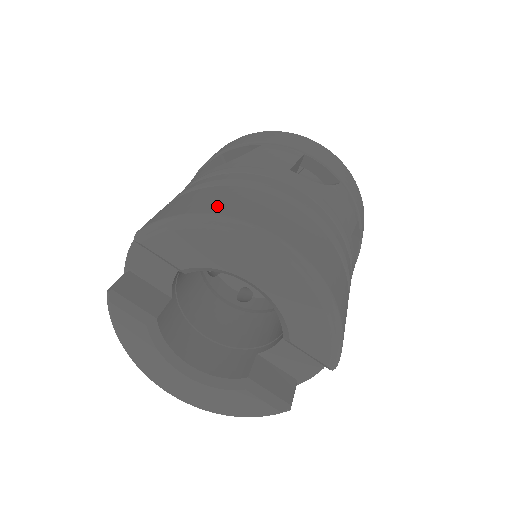
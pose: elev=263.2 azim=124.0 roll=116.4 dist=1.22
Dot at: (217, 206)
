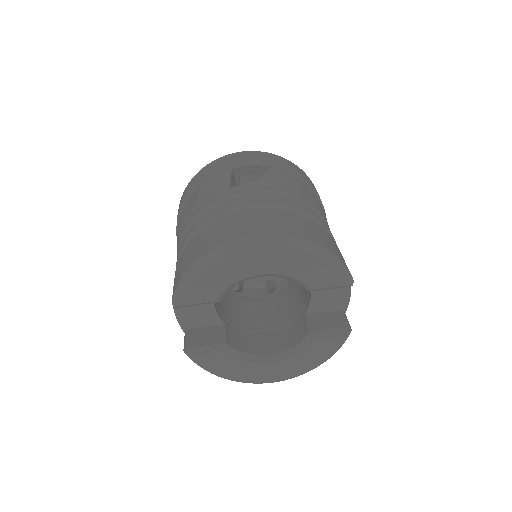
Dot at: (204, 248)
